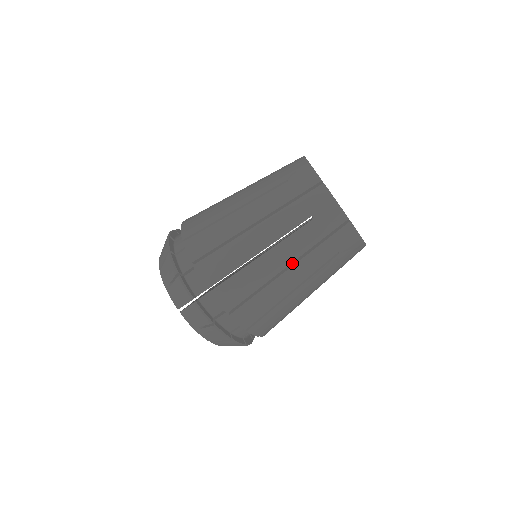
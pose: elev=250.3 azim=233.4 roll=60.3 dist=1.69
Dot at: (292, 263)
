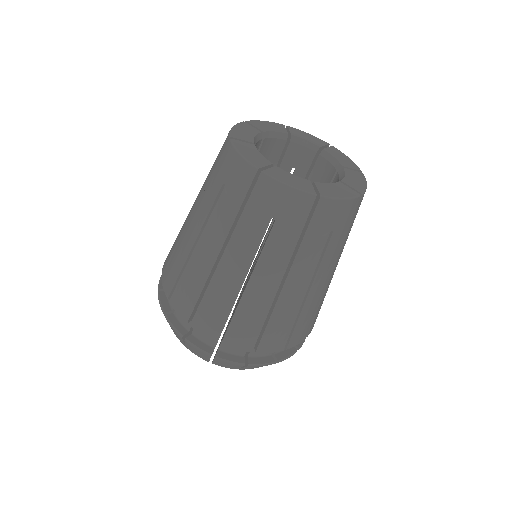
Dot at: occluded
